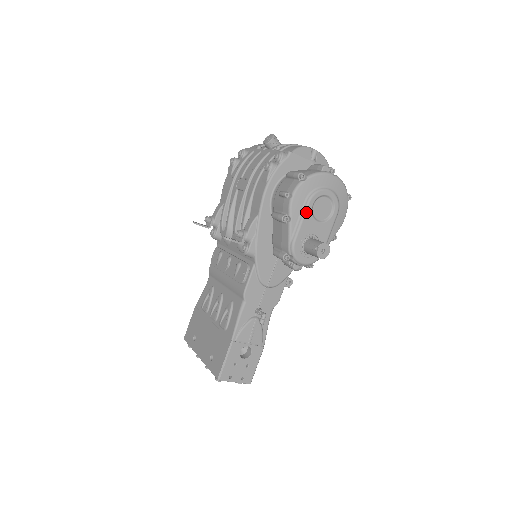
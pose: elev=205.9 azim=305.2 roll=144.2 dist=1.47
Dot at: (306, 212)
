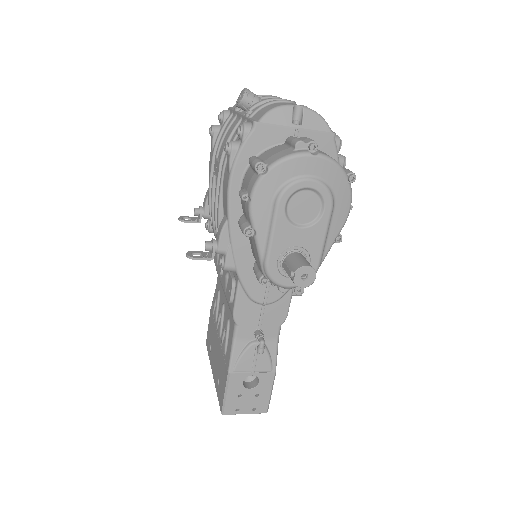
Dot at: (276, 219)
